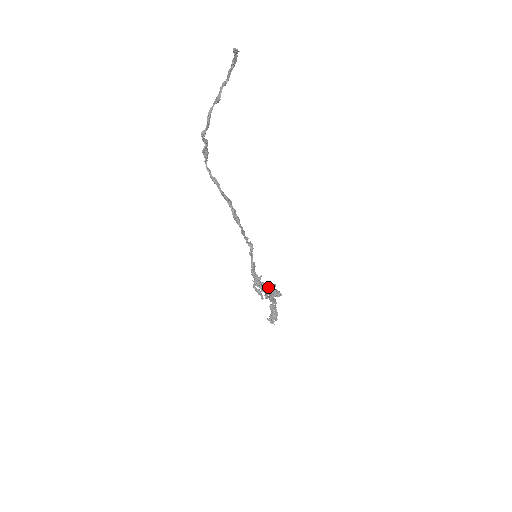
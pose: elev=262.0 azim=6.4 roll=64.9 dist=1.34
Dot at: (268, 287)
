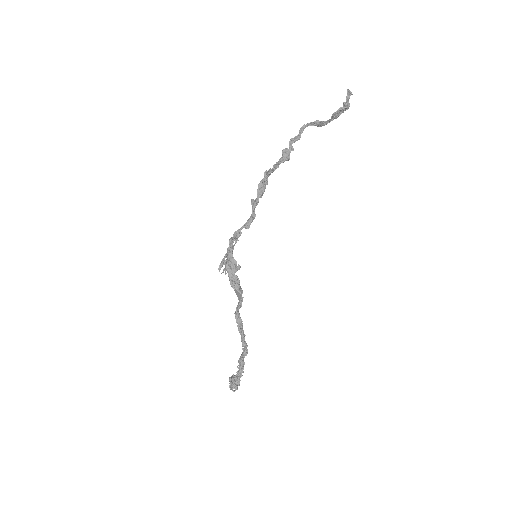
Dot at: occluded
